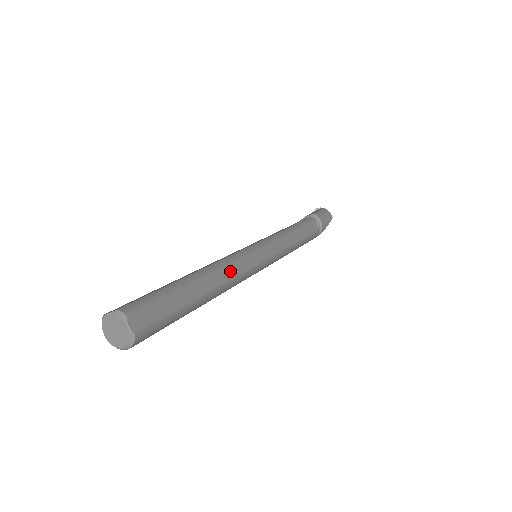
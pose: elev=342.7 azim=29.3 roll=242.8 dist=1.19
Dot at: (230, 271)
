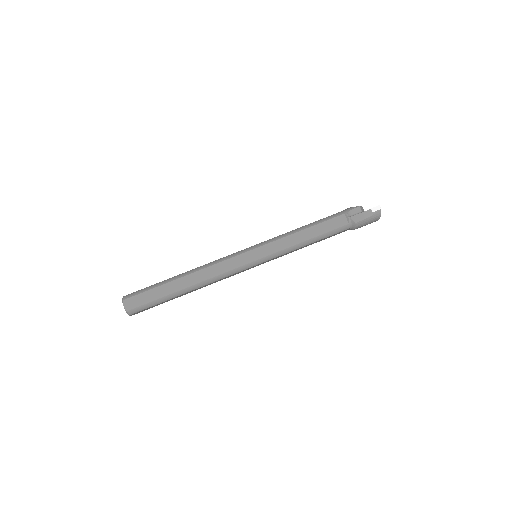
Dot at: (215, 282)
